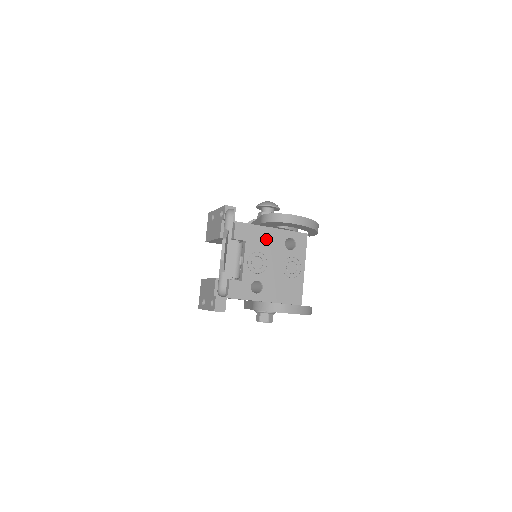
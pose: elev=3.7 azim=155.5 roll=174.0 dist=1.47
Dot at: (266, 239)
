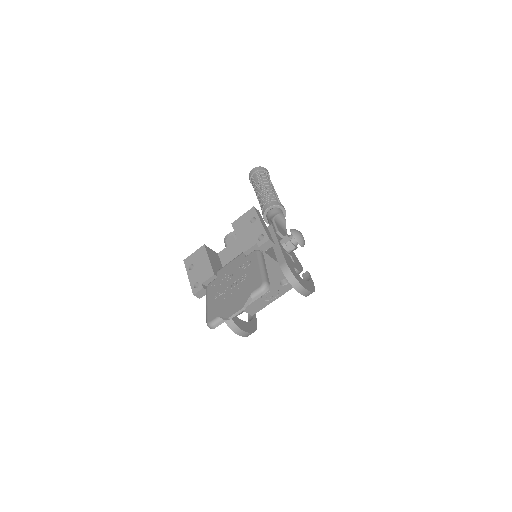
Dot at: (273, 272)
